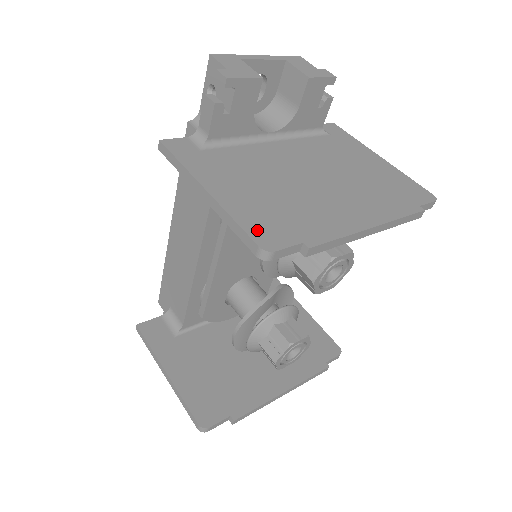
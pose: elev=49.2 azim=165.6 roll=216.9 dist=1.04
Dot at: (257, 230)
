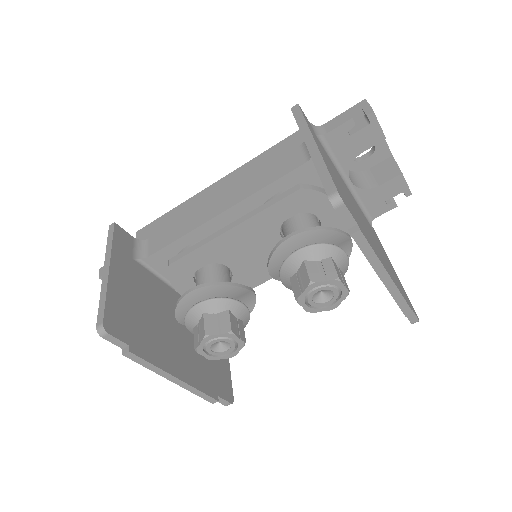
Dot at: (337, 187)
